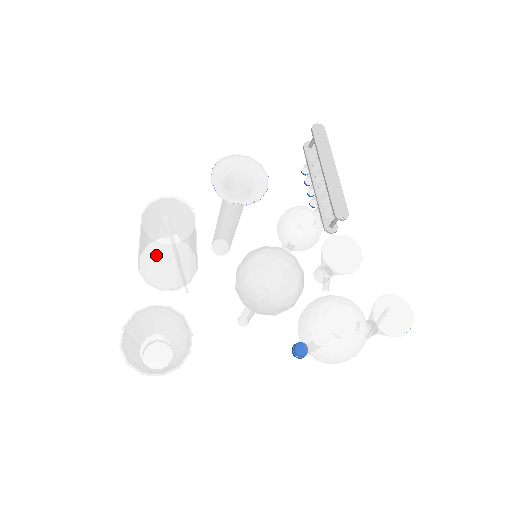
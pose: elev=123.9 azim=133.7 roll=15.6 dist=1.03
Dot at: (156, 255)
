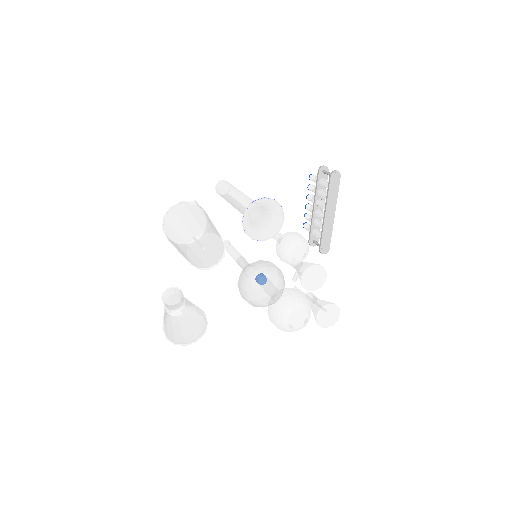
Dot at: occluded
